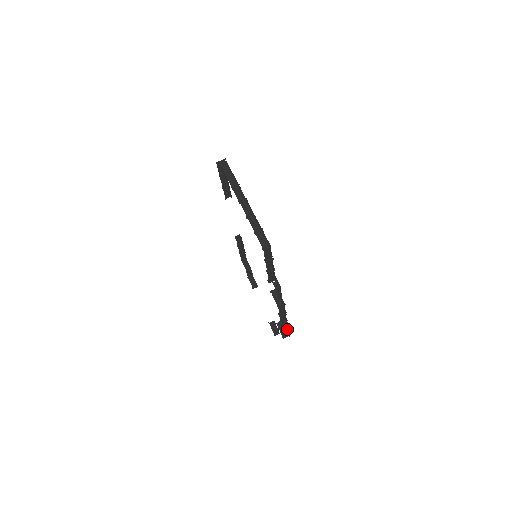
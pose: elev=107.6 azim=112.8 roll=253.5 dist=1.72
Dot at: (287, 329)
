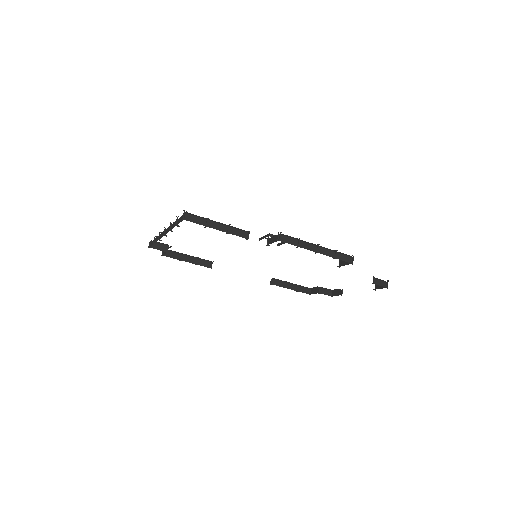
Dot at: (336, 252)
